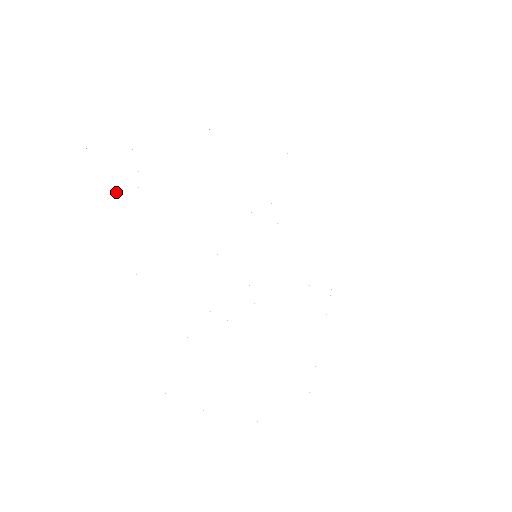
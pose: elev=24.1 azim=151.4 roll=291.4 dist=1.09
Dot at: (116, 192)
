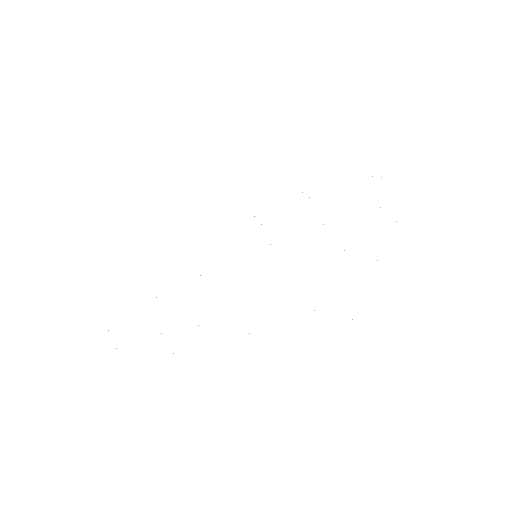
Dot at: occluded
